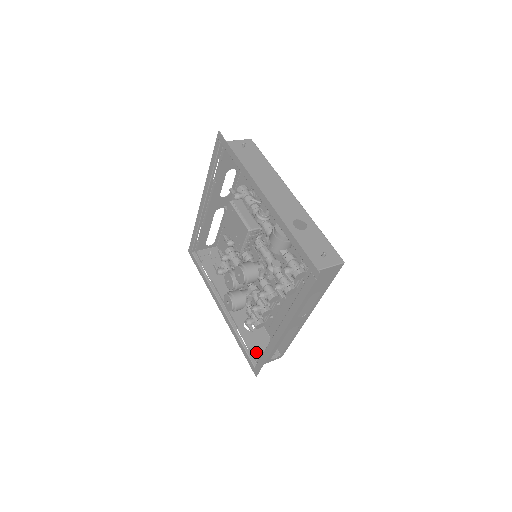
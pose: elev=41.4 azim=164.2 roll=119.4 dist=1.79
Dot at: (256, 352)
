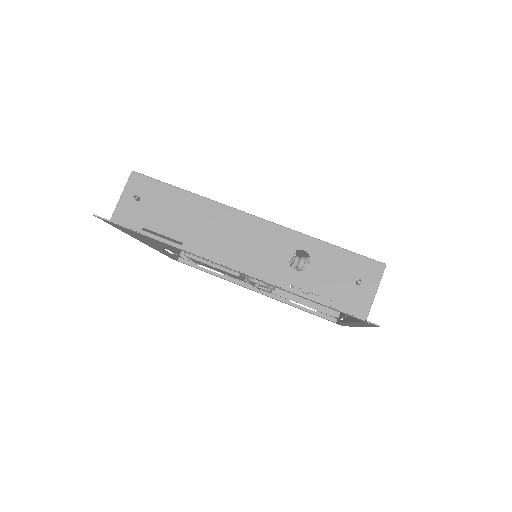
Dot at: (325, 307)
